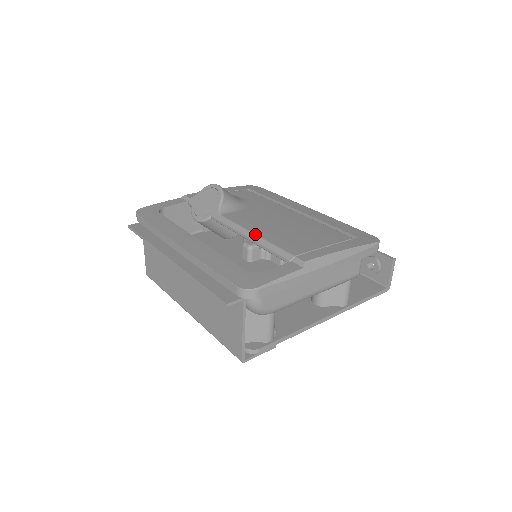
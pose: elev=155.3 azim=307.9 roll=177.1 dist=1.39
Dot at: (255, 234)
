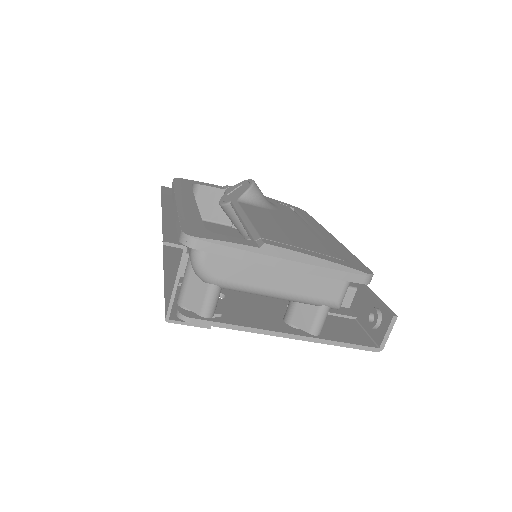
Dot at: (248, 217)
